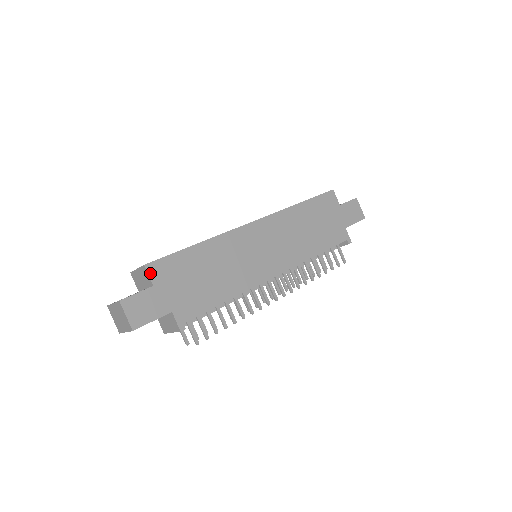
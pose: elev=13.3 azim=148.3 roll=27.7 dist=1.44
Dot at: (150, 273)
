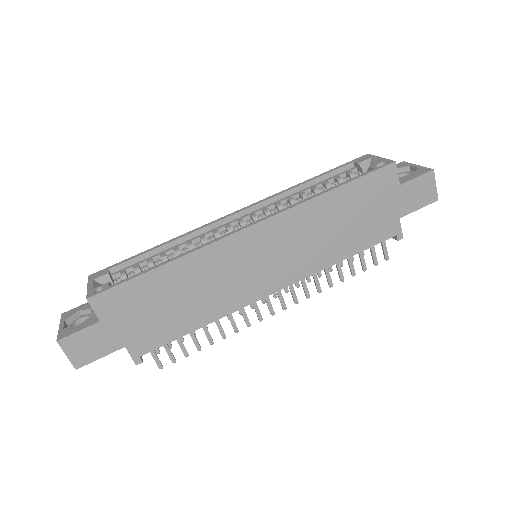
Dot at: (95, 307)
